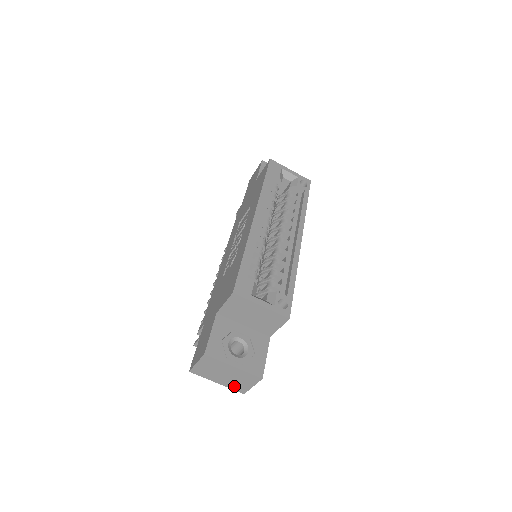
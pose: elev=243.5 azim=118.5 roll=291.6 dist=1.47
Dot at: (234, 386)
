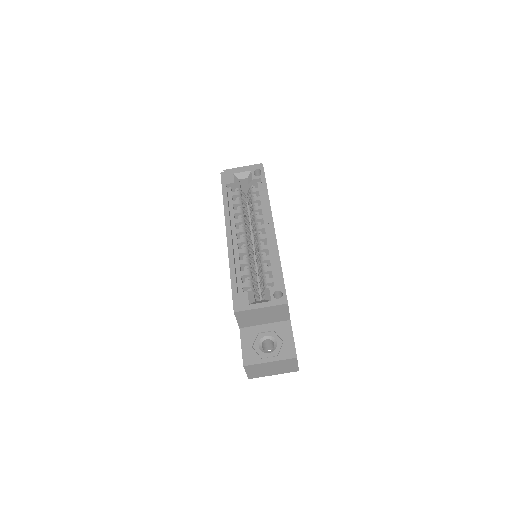
Dot at: (286, 371)
